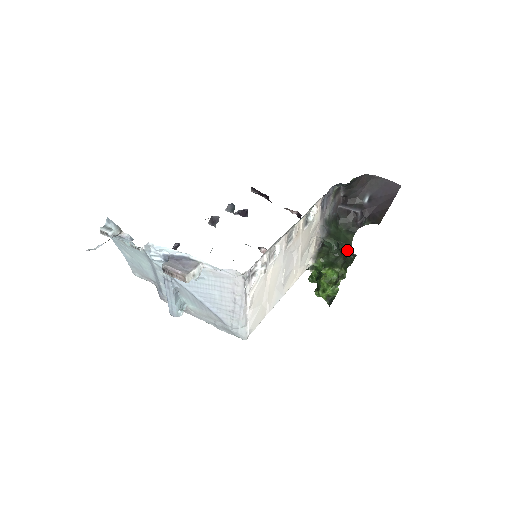
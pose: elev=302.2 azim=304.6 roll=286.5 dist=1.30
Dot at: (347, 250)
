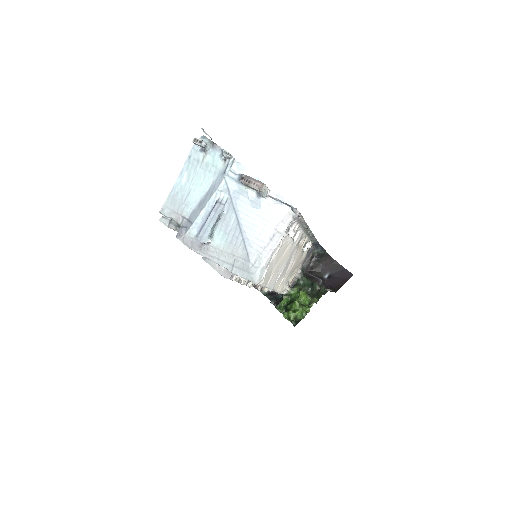
Dot at: (321, 286)
